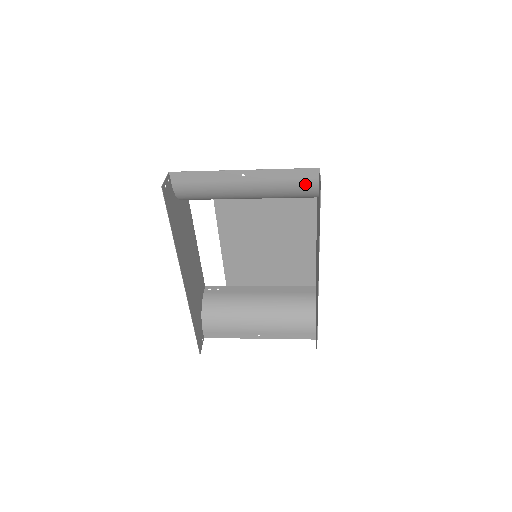
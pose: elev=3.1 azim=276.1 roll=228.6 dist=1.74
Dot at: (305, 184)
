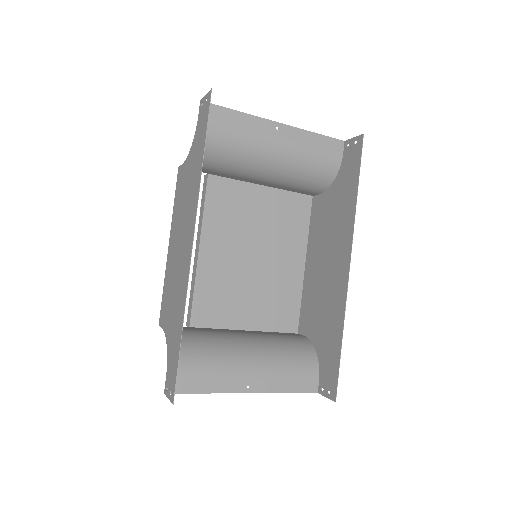
Dot at: (330, 155)
